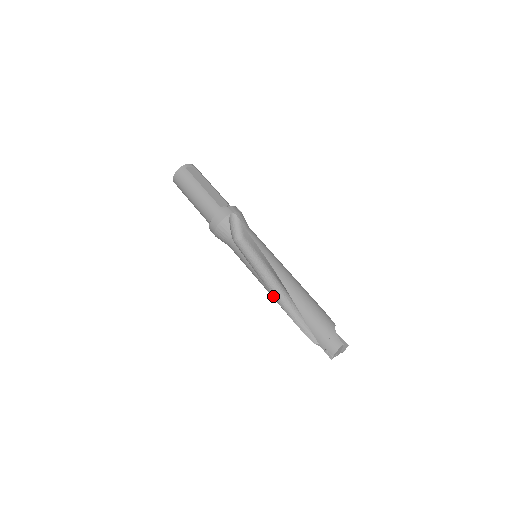
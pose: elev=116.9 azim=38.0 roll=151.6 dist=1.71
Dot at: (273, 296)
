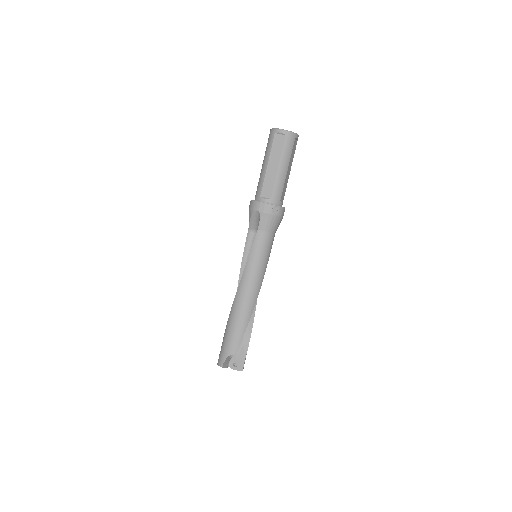
Dot at: occluded
